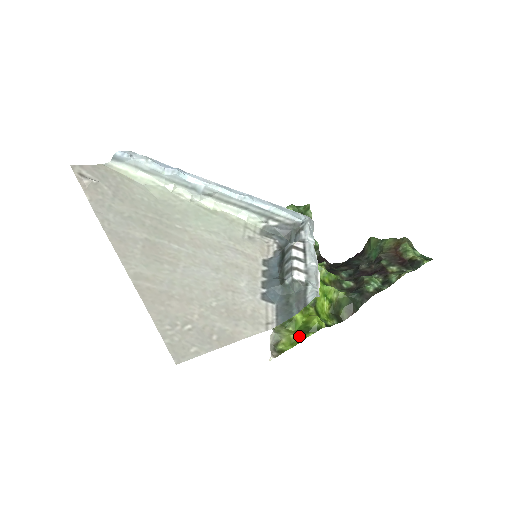
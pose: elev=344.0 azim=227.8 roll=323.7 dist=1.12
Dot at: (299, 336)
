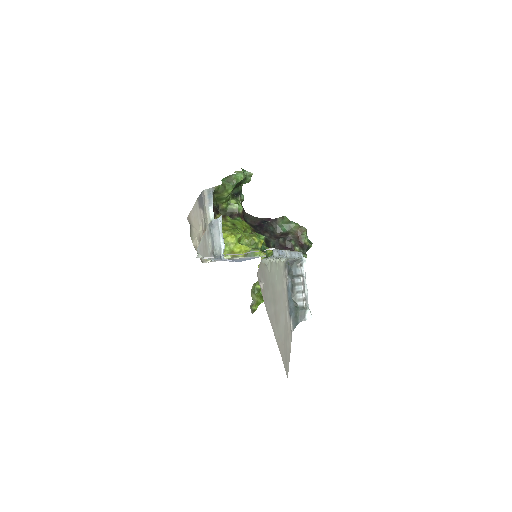
Dot at: (261, 300)
